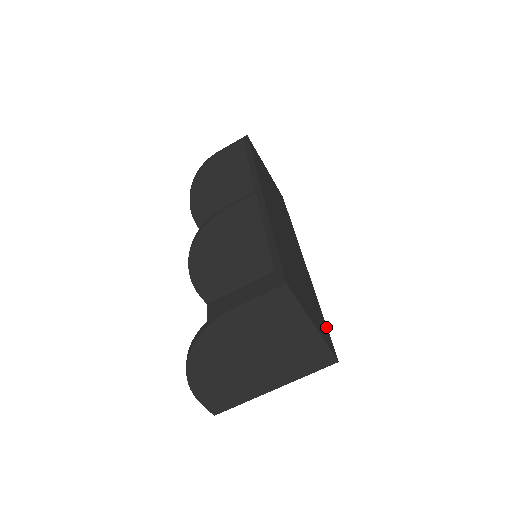
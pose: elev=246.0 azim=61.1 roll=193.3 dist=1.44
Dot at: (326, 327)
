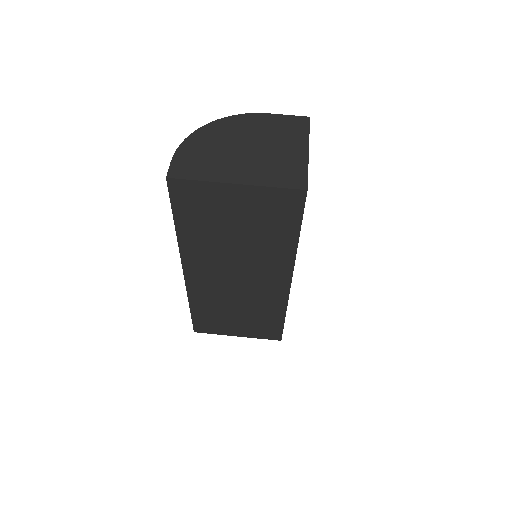
Dot at: (302, 217)
